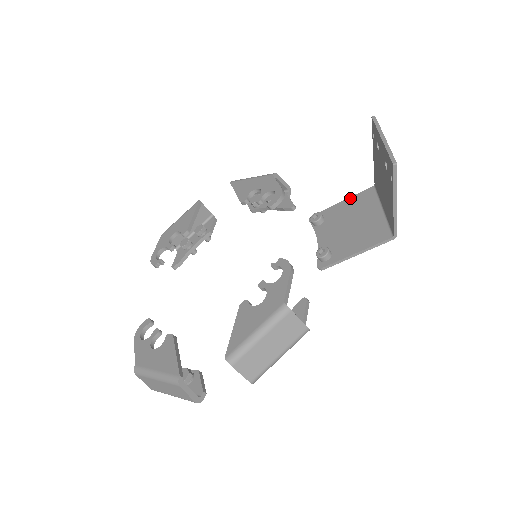
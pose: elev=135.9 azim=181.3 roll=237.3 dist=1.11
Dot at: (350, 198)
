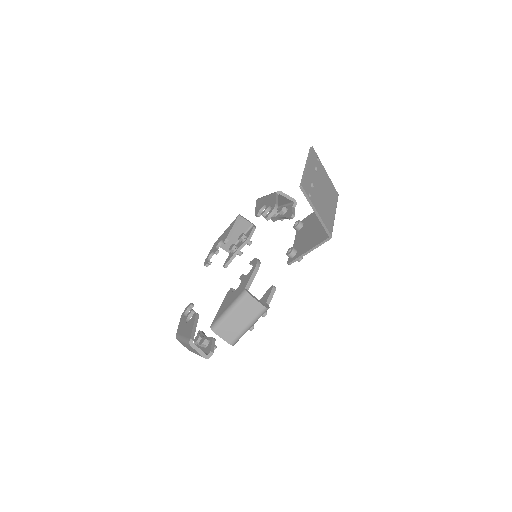
Dot at: occluded
